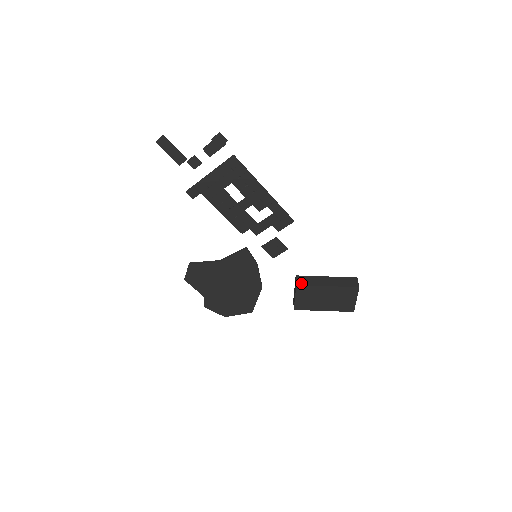
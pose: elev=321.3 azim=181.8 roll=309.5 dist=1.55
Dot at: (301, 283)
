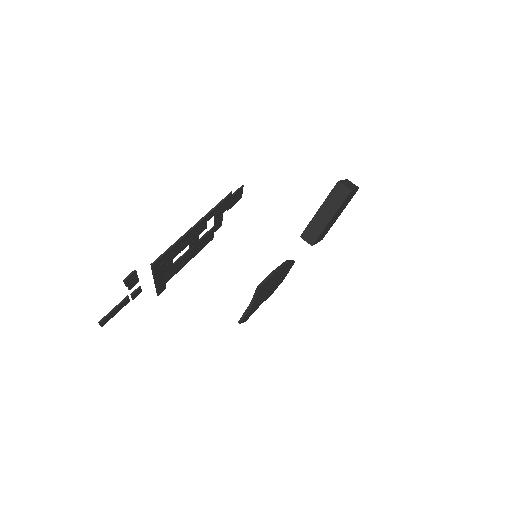
Dot at: (312, 240)
